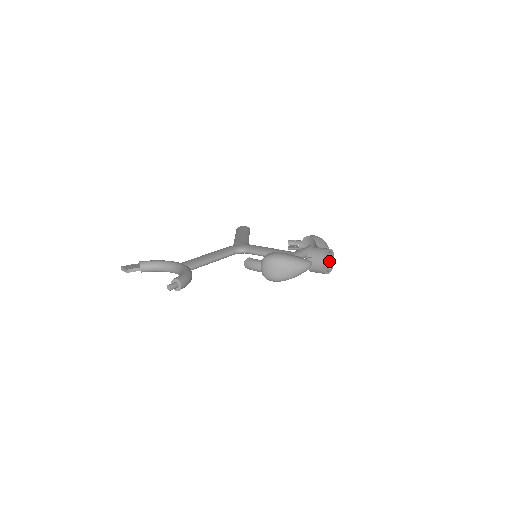
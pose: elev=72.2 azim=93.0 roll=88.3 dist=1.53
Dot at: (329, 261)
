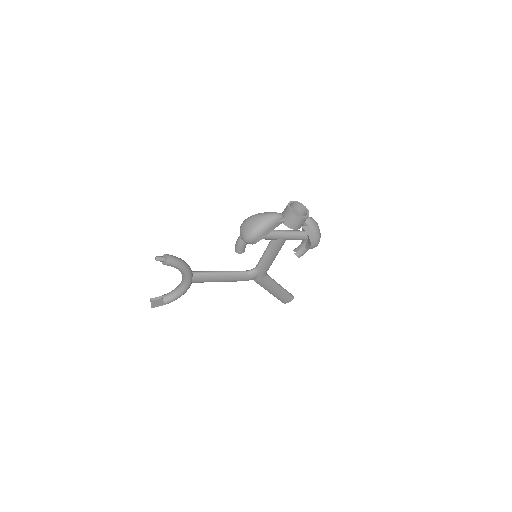
Dot at: (305, 215)
